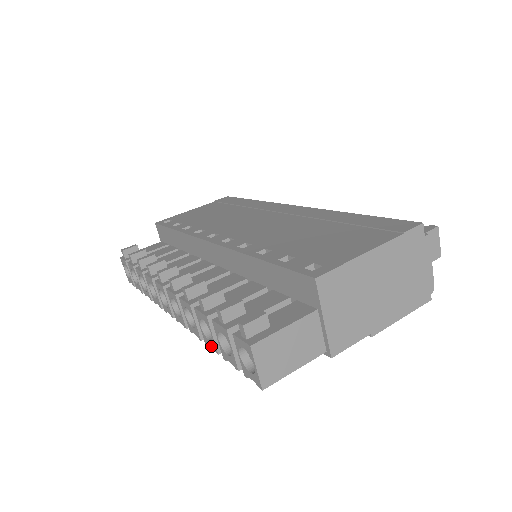
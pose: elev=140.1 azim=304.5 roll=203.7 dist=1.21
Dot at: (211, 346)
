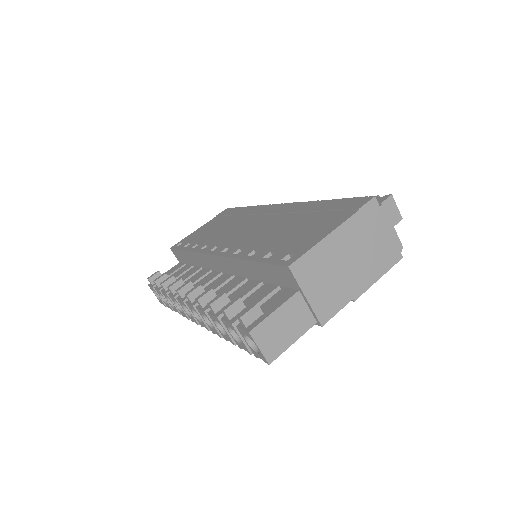
Dot at: (228, 340)
